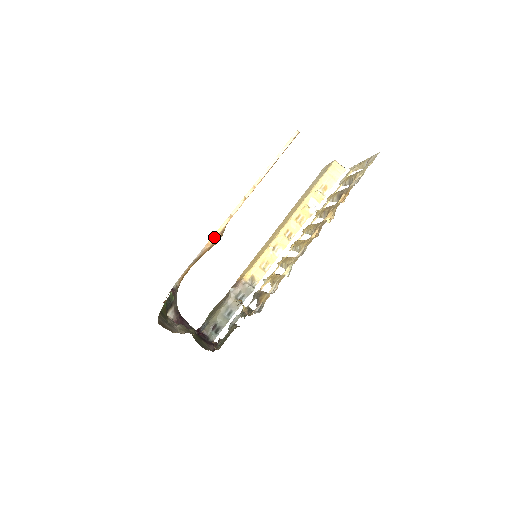
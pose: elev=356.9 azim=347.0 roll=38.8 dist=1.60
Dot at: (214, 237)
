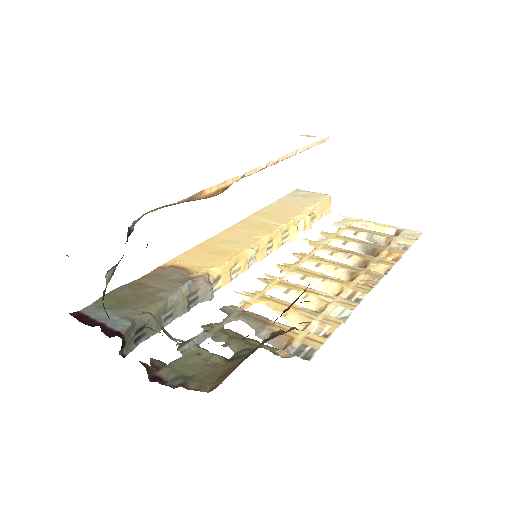
Dot at: (214, 188)
